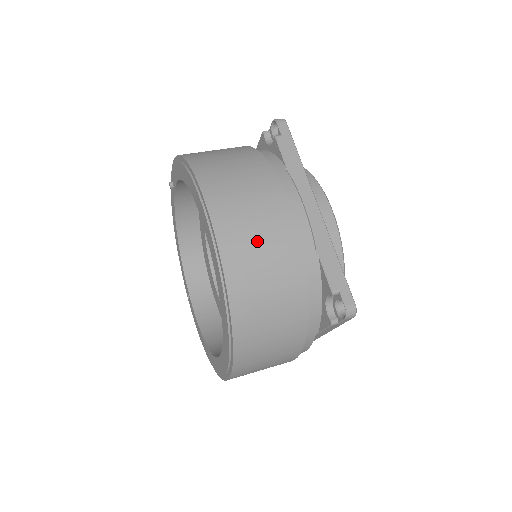
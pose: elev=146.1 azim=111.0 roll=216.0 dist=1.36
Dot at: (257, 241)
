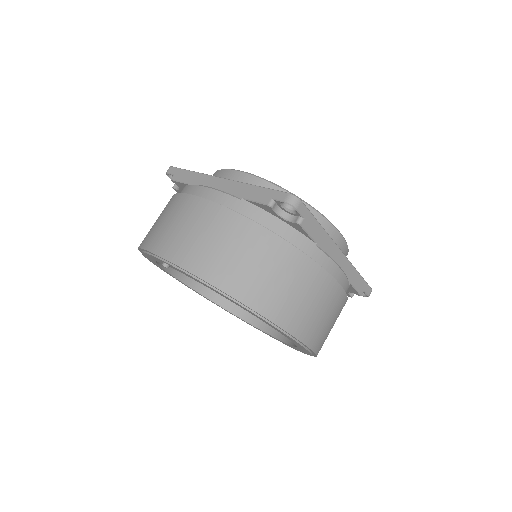
Dot at: (328, 323)
